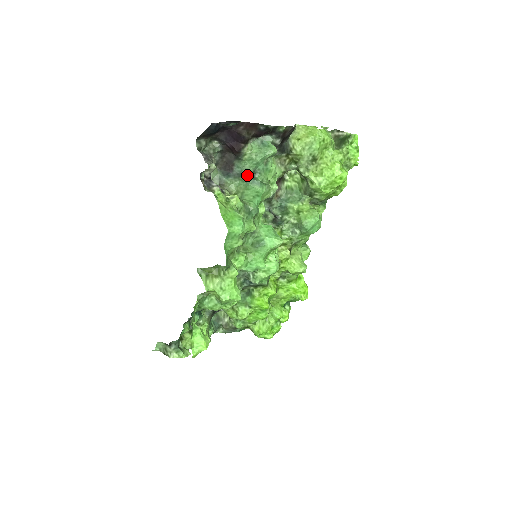
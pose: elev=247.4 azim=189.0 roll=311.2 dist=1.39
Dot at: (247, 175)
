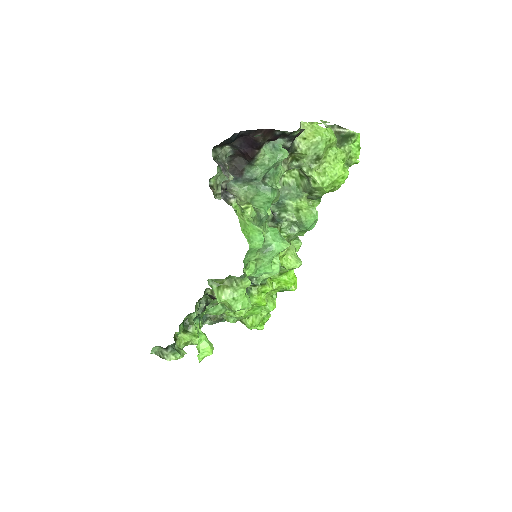
Dot at: (258, 180)
